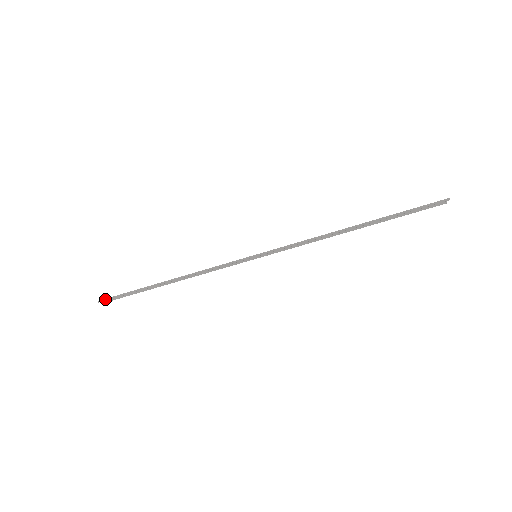
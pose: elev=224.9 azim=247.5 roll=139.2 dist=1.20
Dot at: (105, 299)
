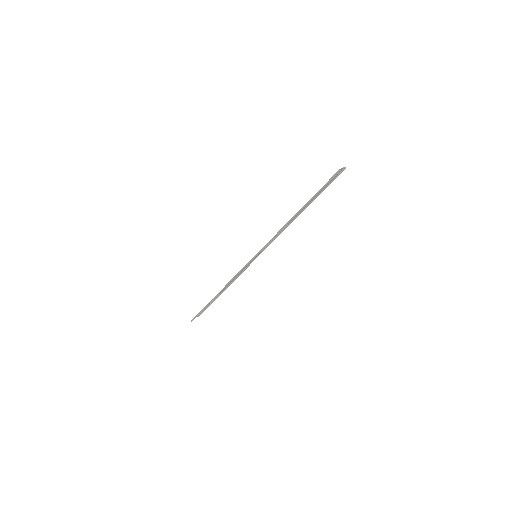
Dot at: (193, 318)
